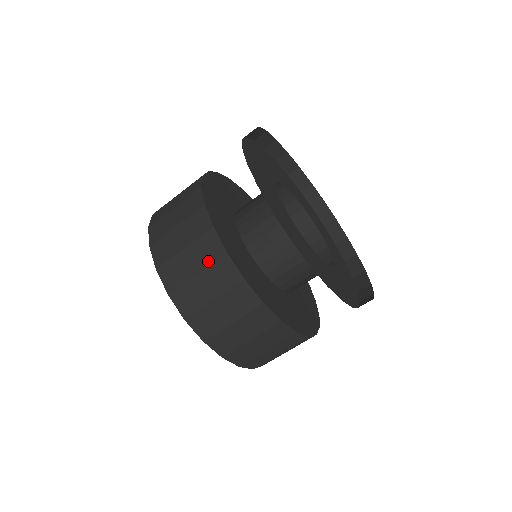
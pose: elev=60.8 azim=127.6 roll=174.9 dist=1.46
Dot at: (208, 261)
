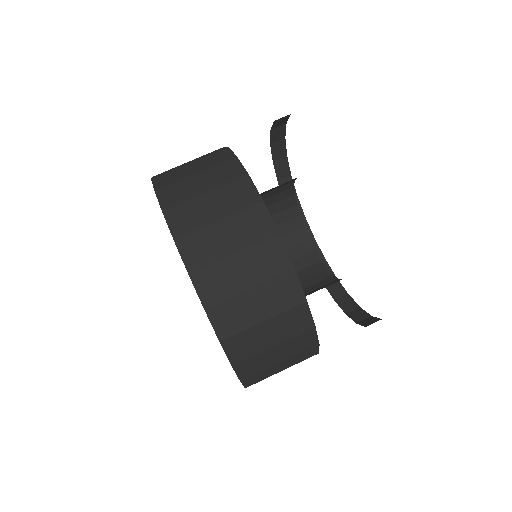
Dot at: (252, 239)
